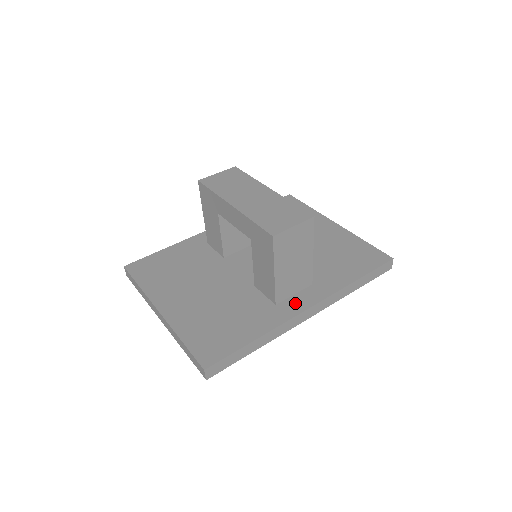
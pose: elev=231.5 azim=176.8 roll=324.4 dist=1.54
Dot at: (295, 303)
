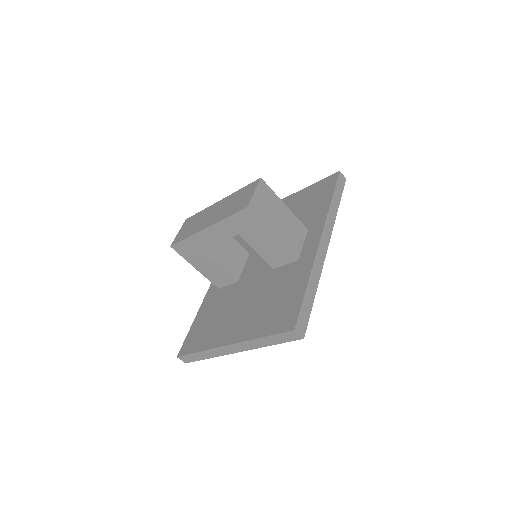
Dot at: (309, 246)
